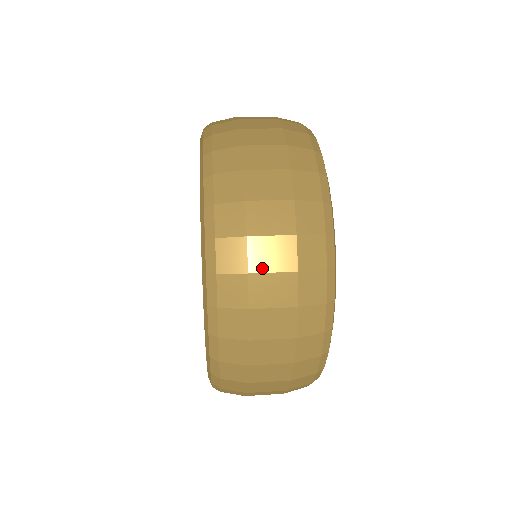
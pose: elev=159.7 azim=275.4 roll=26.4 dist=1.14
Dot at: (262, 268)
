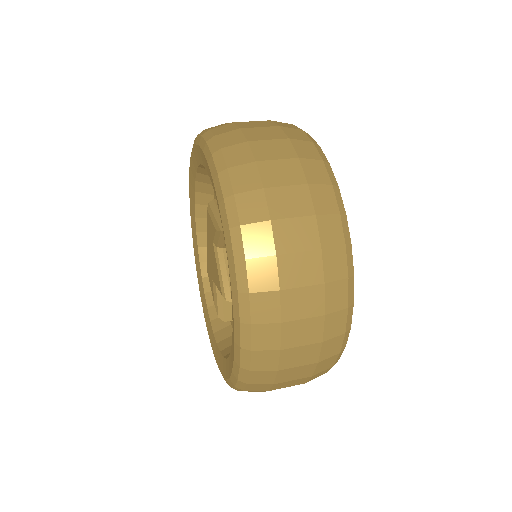
Dot at: (267, 158)
